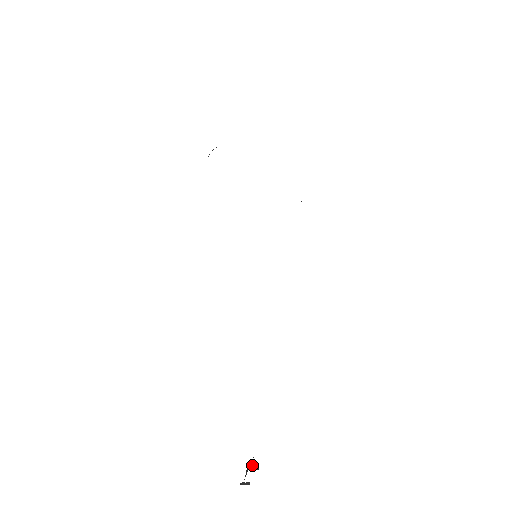
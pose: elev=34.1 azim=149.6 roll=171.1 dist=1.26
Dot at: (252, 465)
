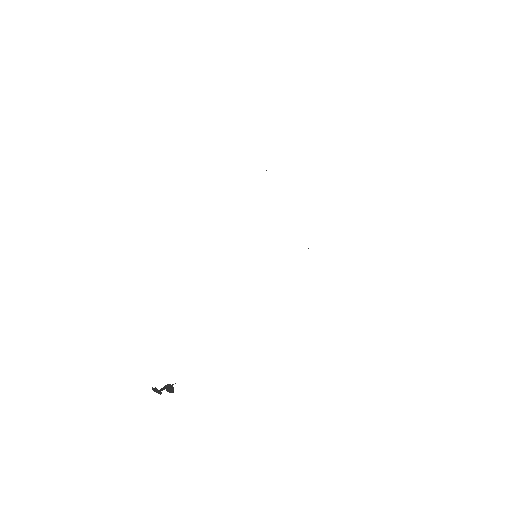
Dot at: (170, 386)
